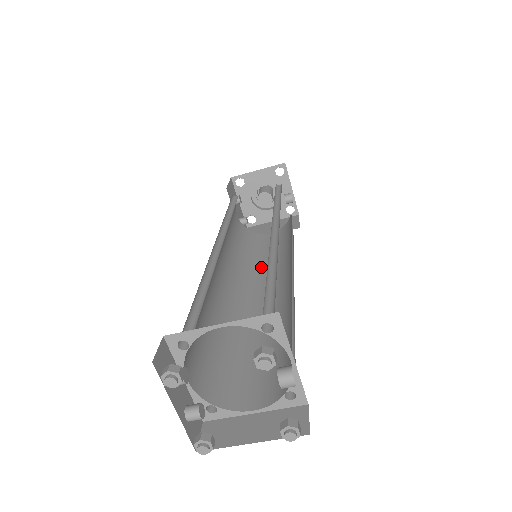
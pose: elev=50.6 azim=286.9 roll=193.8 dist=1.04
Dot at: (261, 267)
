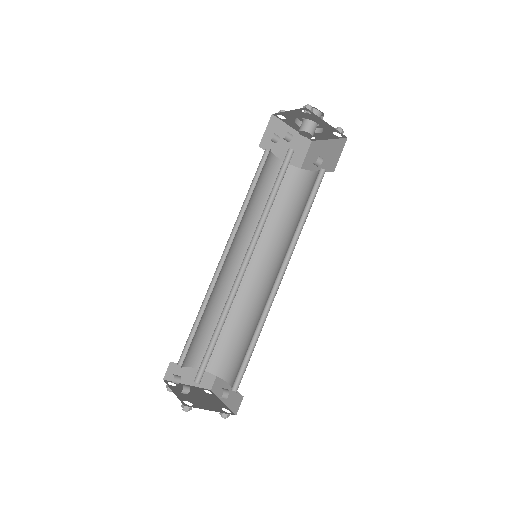
Dot at: (251, 221)
